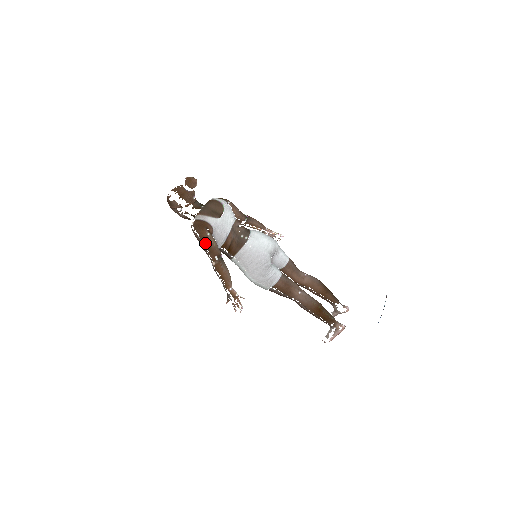
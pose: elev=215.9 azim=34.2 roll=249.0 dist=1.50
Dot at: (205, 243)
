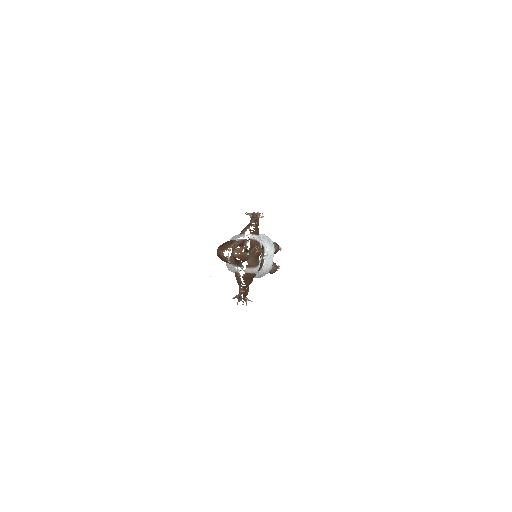
Dot at: occluded
